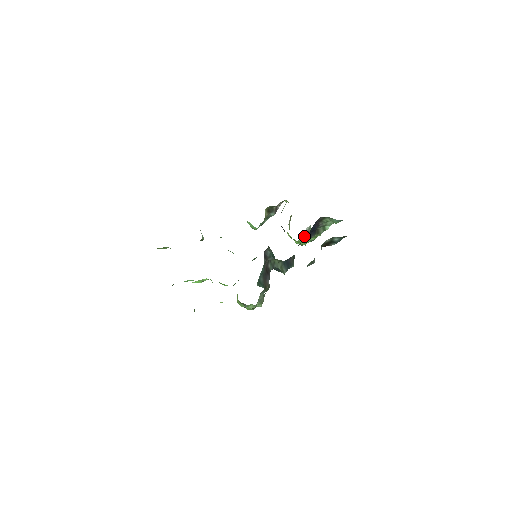
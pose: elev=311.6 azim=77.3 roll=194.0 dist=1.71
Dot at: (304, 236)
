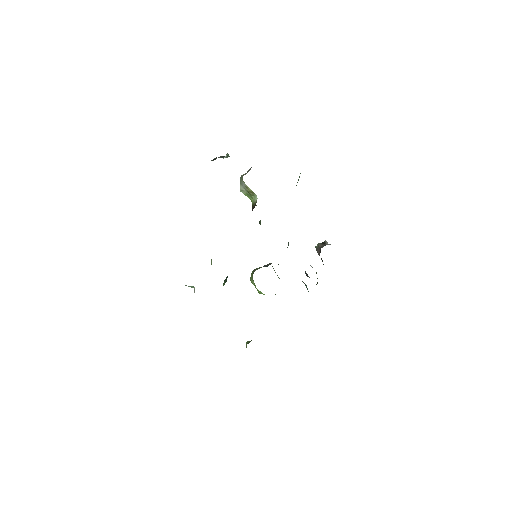
Dot at: occluded
